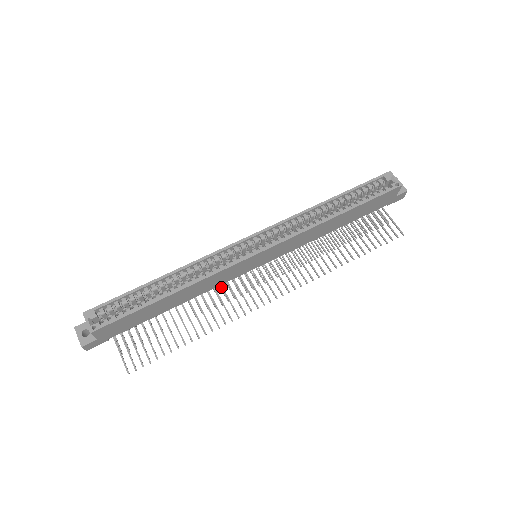
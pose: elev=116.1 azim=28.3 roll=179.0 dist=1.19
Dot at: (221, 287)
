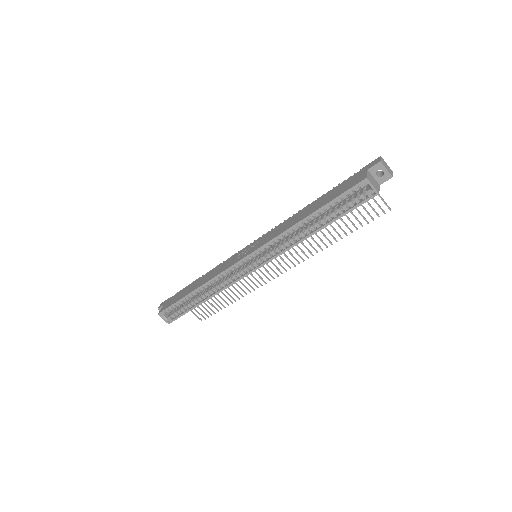
Dot at: occluded
